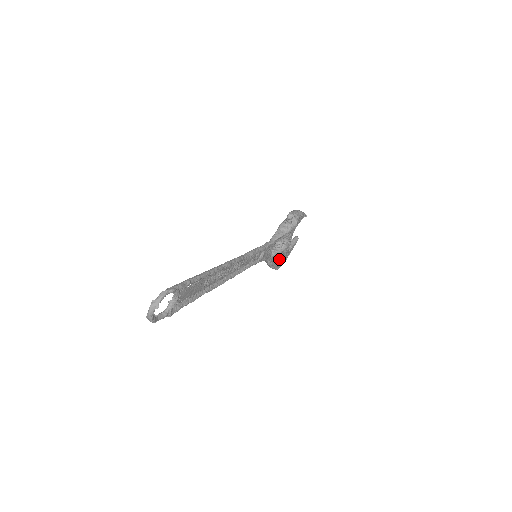
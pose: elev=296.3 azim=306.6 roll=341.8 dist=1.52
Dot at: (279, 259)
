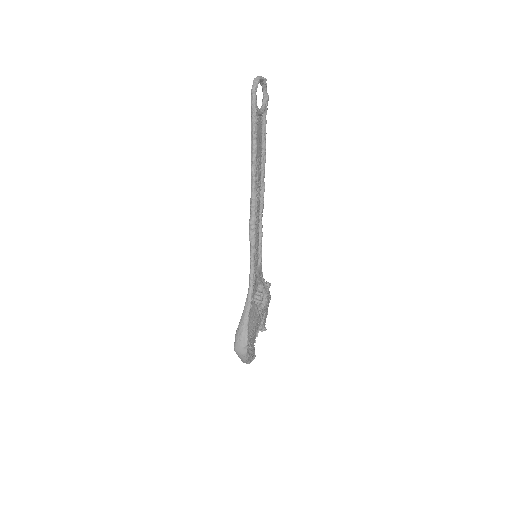
Dot at: (254, 323)
